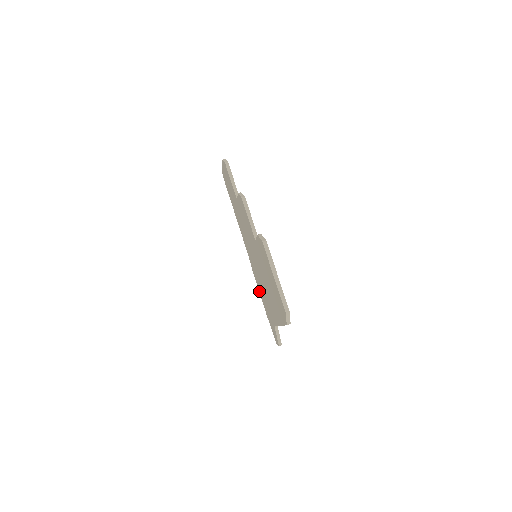
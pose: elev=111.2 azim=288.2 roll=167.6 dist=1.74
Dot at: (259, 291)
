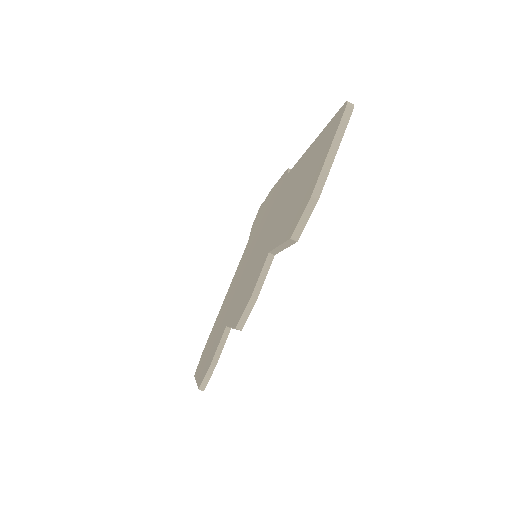
Dot at: (276, 185)
